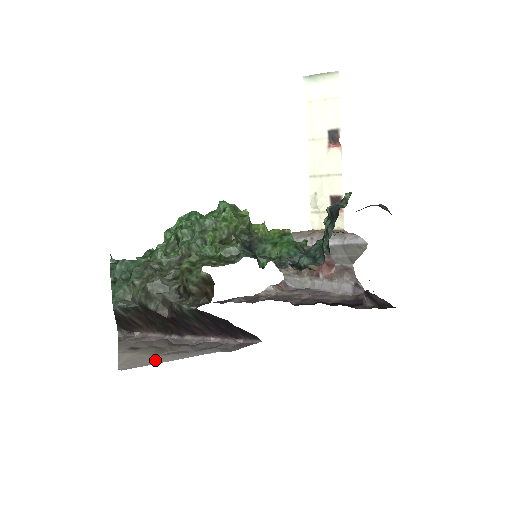
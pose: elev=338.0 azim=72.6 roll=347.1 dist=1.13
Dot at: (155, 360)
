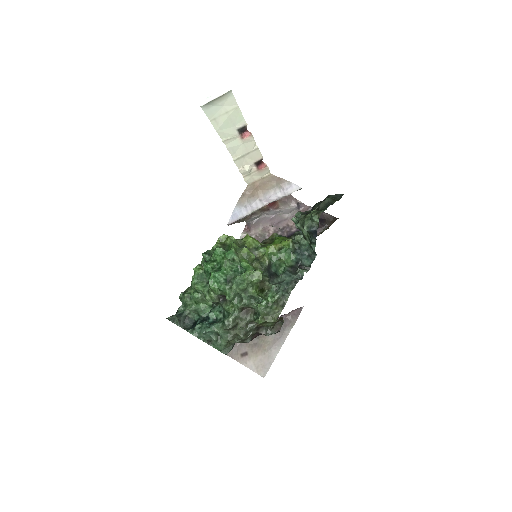
Dot at: (270, 358)
